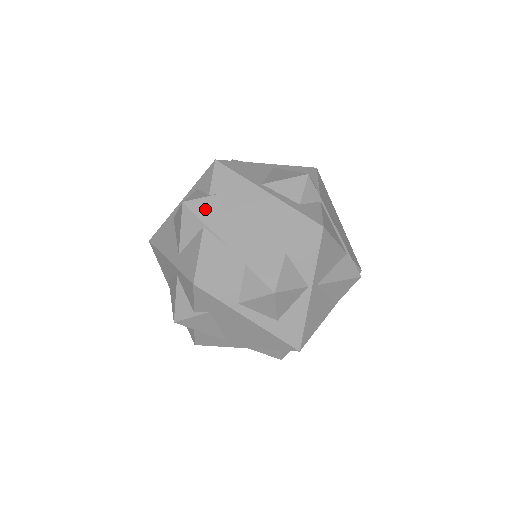
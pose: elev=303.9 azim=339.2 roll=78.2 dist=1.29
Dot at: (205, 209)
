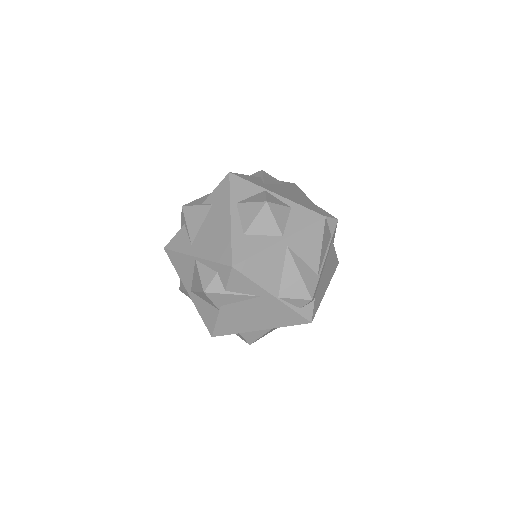
Dot at: (270, 177)
